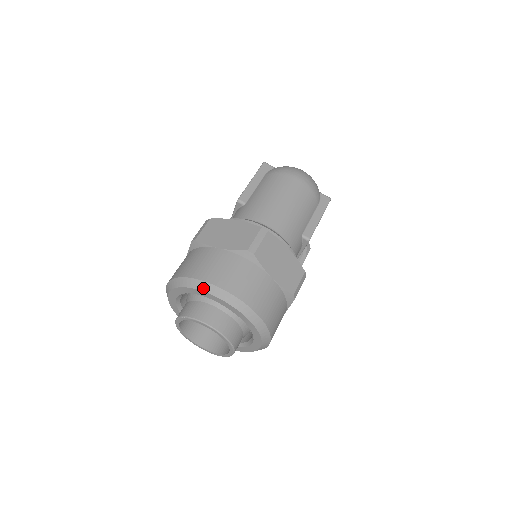
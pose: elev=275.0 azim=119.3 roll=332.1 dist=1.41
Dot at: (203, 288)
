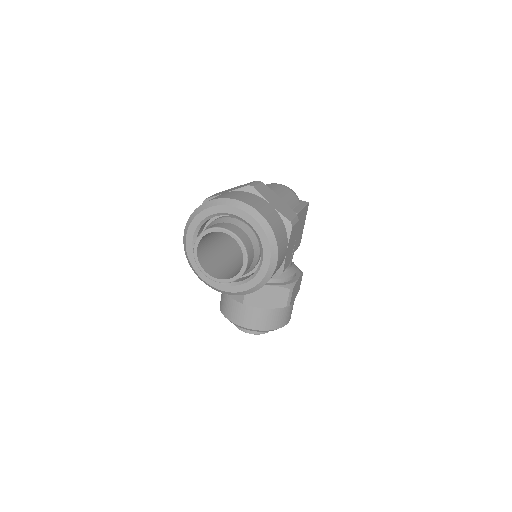
Dot at: (216, 203)
